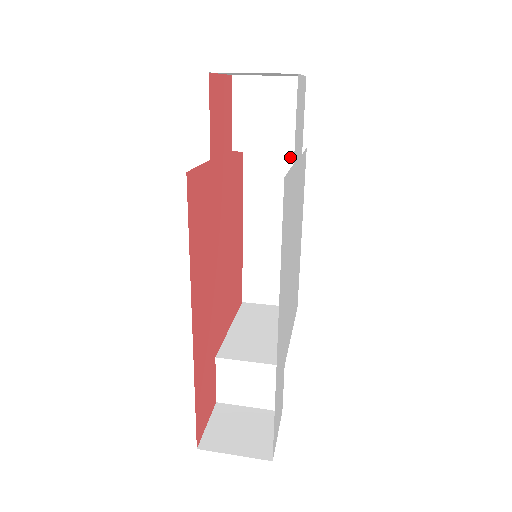
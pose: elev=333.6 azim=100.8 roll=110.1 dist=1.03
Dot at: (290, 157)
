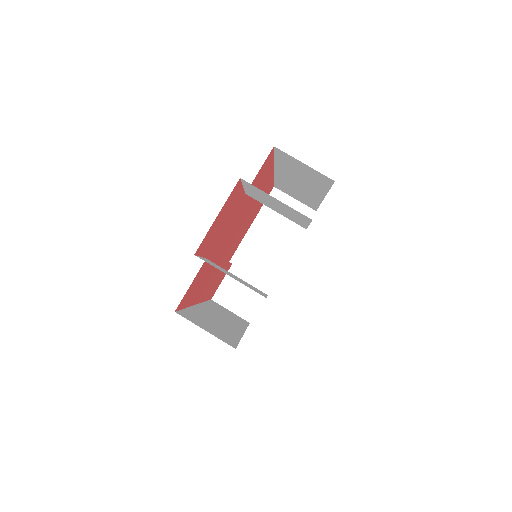
Dot at: (318, 175)
